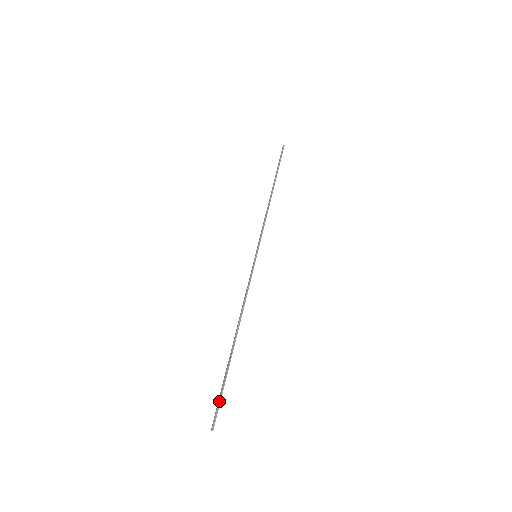
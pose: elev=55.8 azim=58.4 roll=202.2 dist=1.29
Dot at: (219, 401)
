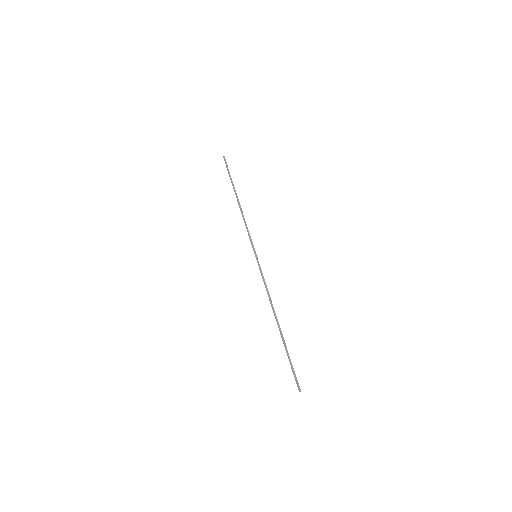
Dot at: (293, 370)
